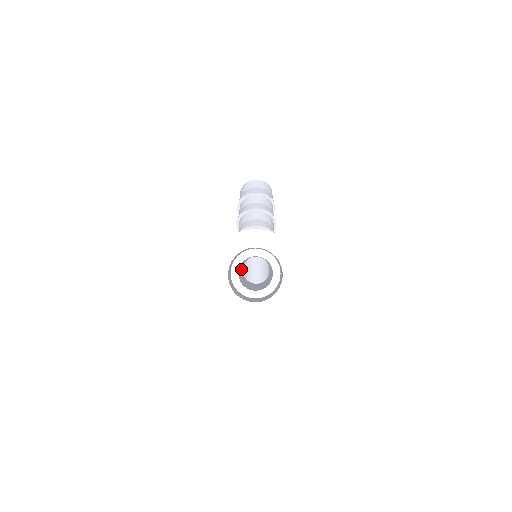
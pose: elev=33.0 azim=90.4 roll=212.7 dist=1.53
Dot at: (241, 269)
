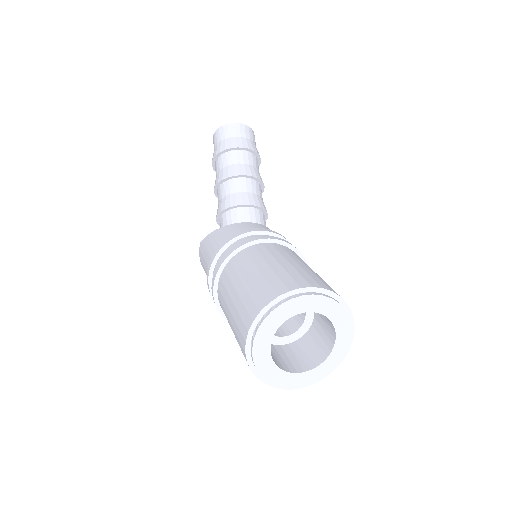
Dot at: occluded
